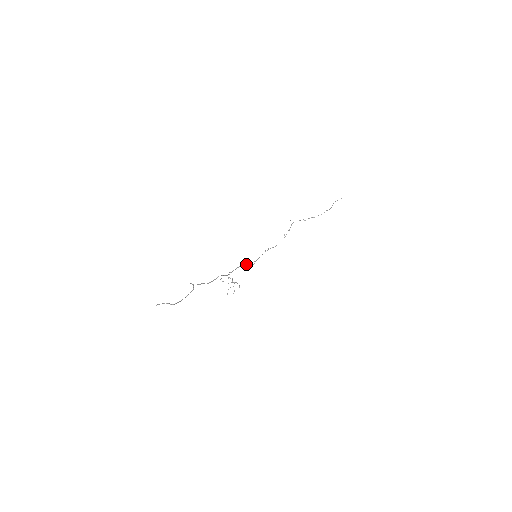
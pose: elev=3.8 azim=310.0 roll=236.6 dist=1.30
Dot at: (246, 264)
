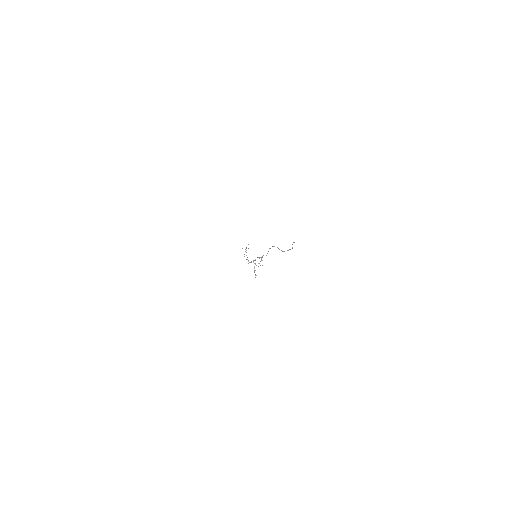
Dot at: (255, 259)
